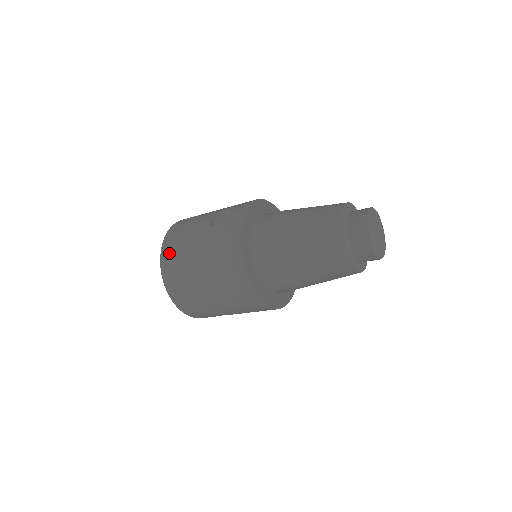
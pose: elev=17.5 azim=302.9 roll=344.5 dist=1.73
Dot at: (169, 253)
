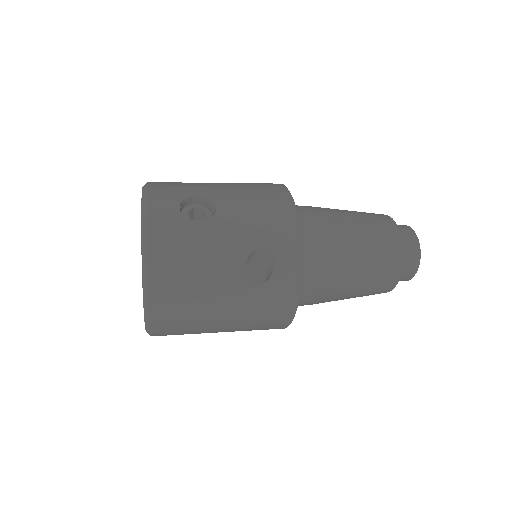
Dot at: (169, 314)
